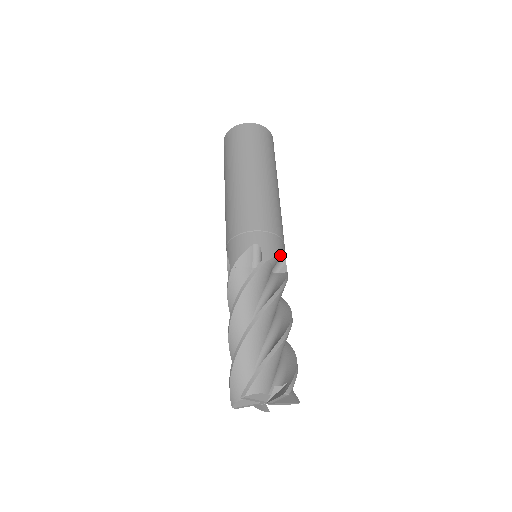
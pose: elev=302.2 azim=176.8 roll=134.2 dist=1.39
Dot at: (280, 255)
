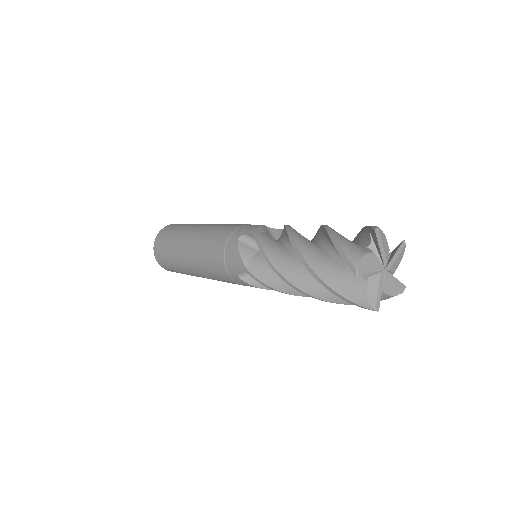
Dot at: (263, 226)
